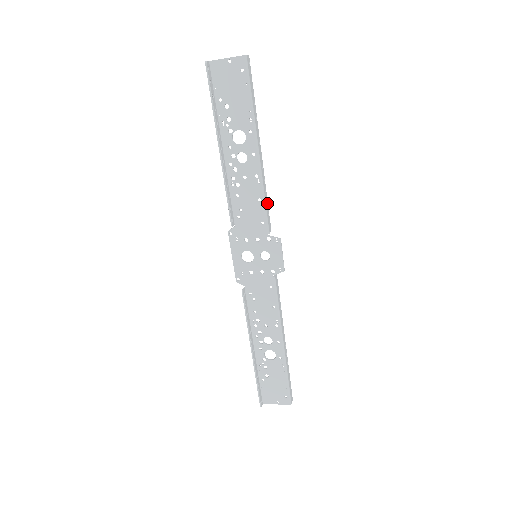
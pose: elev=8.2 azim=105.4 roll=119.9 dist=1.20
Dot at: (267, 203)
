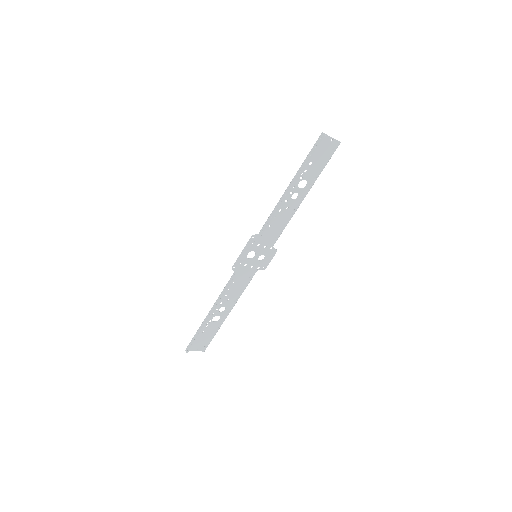
Dot at: occluded
